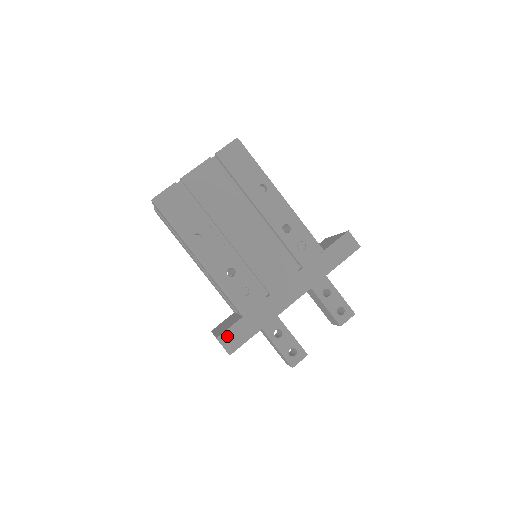
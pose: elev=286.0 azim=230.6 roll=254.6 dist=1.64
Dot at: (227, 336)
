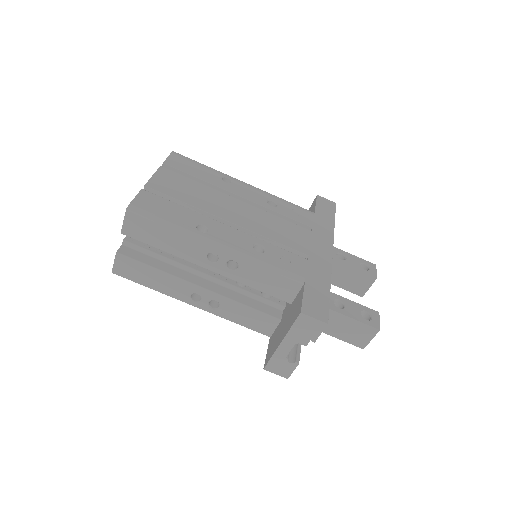
Dot at: (308, 306)
